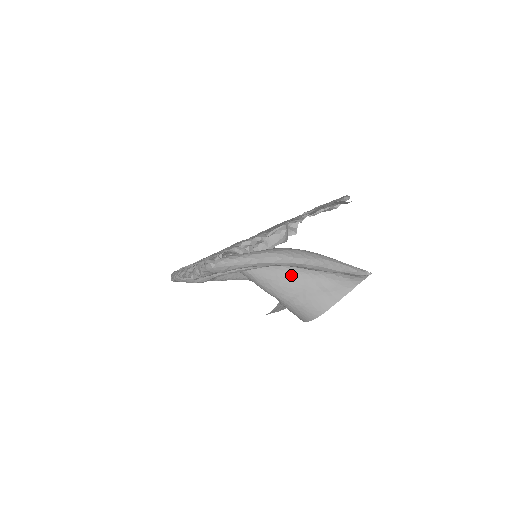
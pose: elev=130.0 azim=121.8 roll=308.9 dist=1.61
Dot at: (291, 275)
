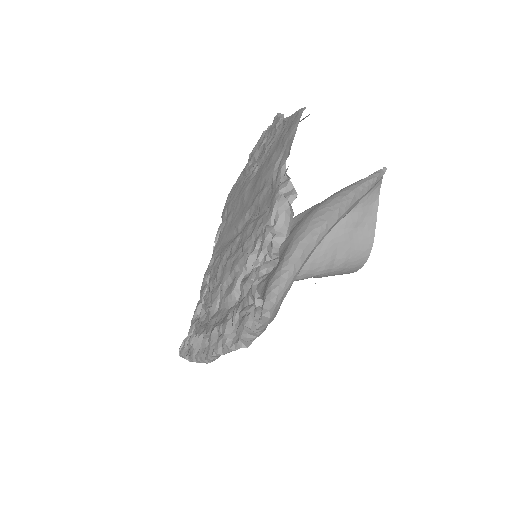
Dot at: occluded
